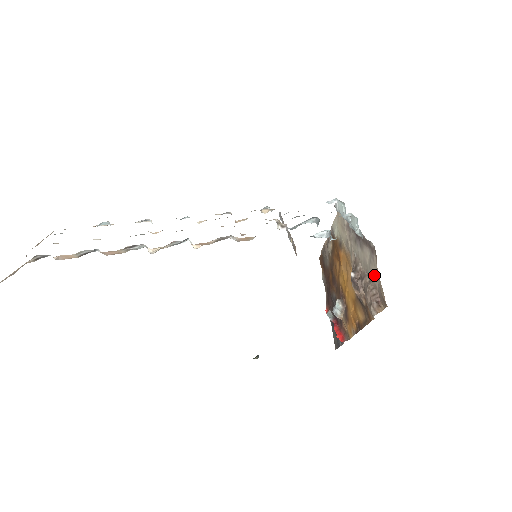
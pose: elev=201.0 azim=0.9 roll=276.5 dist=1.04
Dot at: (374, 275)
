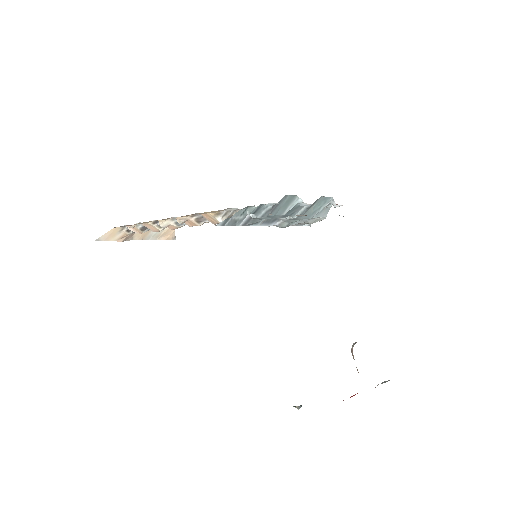
Dot at: occluded
